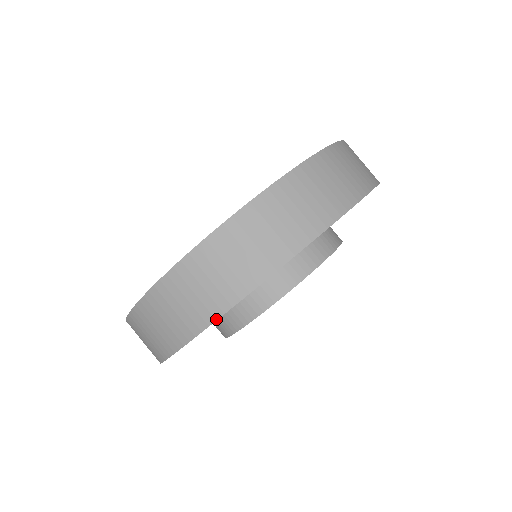
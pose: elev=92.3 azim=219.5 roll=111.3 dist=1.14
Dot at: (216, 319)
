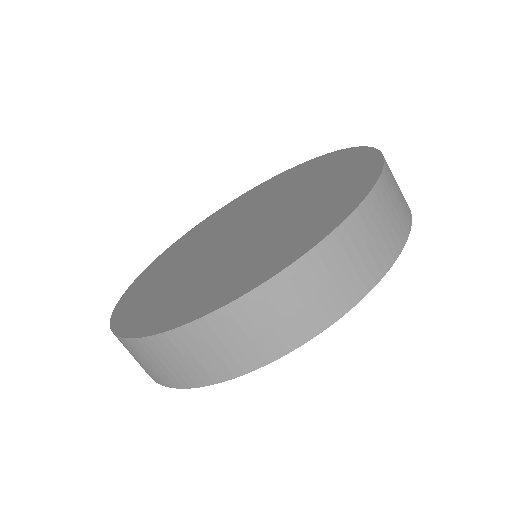
Dot at: (360, 299)
